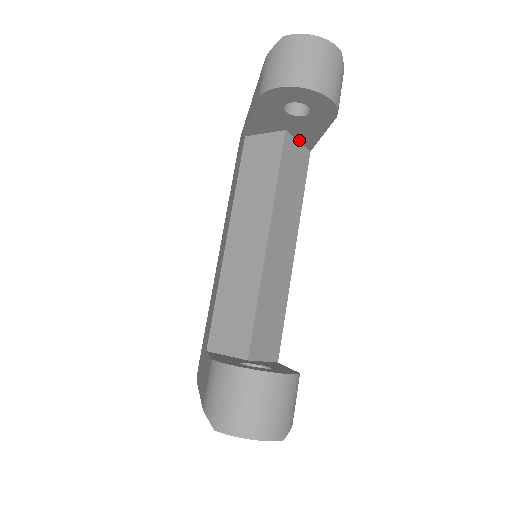
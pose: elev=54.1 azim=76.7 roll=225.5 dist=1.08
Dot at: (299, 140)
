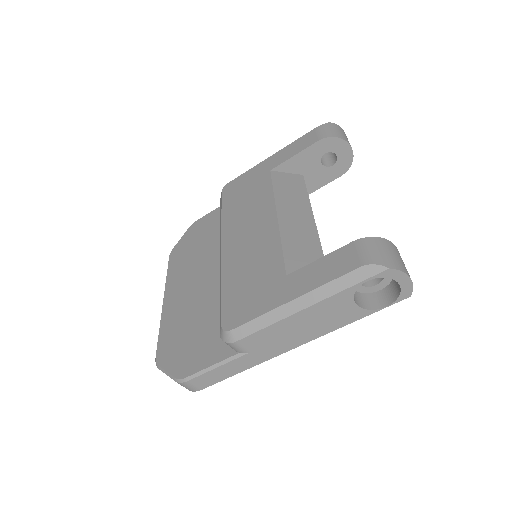
Dot at: occluded
